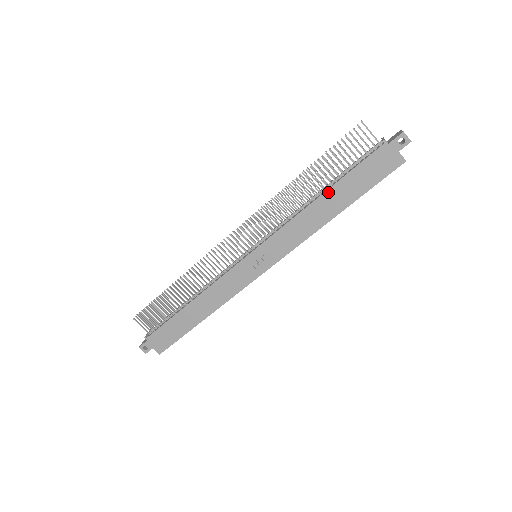
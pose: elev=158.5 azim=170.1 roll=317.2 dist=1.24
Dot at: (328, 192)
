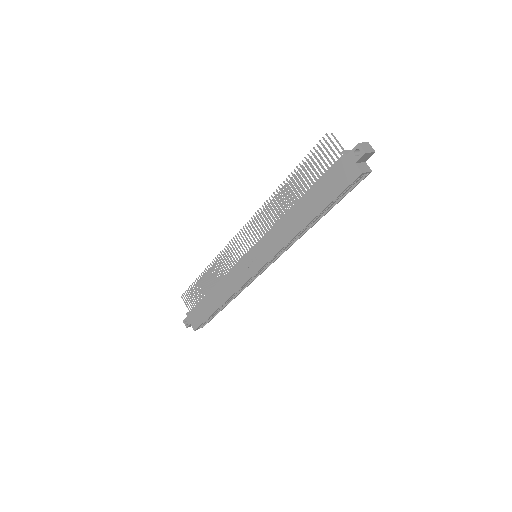
Dot at: (300, 201)
